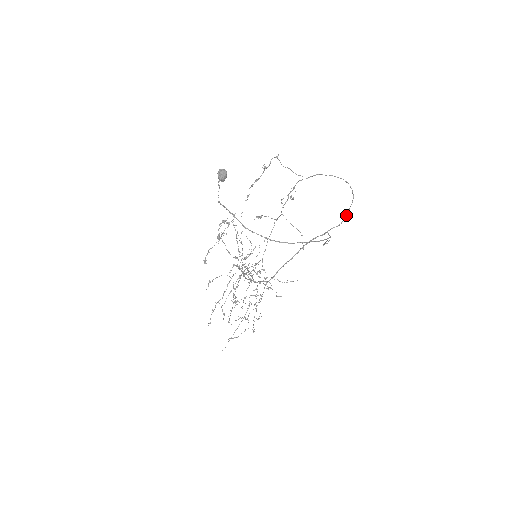
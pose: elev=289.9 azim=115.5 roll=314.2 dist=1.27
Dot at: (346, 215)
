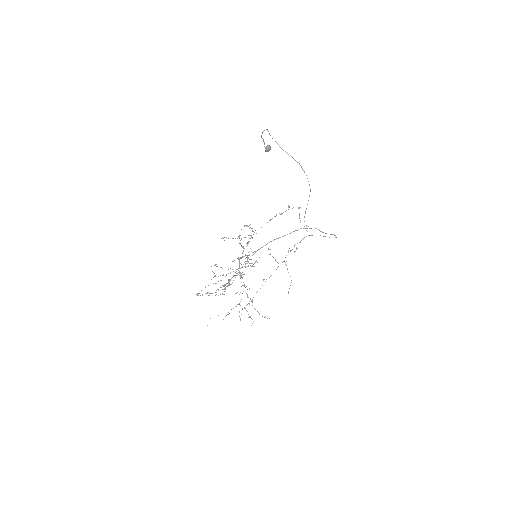
Dot at: (326, 233)
